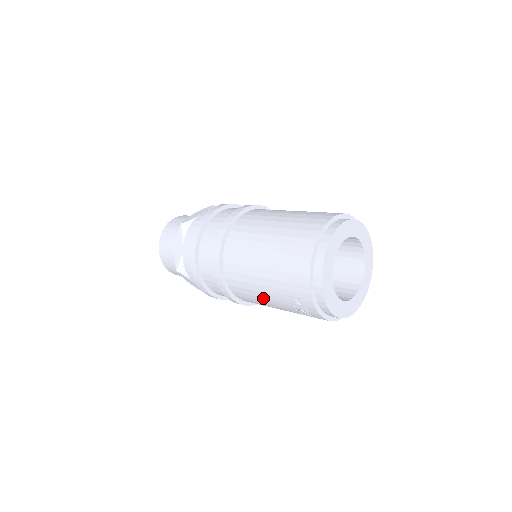
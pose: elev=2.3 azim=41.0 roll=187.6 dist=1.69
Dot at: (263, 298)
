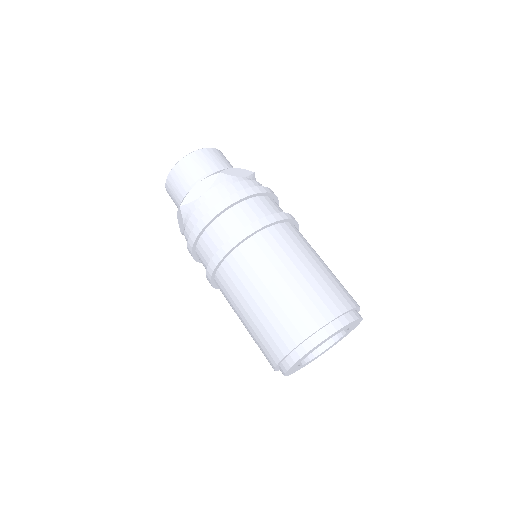
Dot at: occluded
